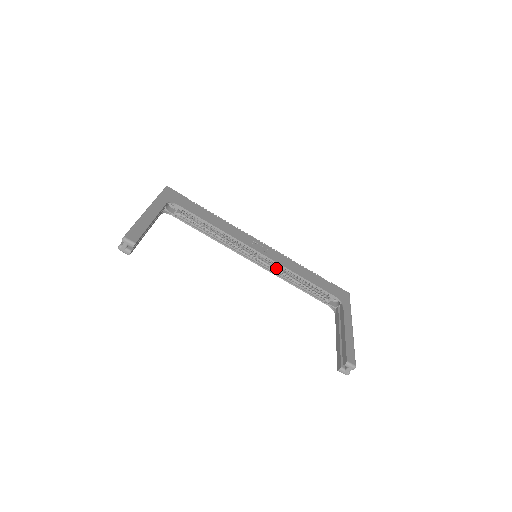
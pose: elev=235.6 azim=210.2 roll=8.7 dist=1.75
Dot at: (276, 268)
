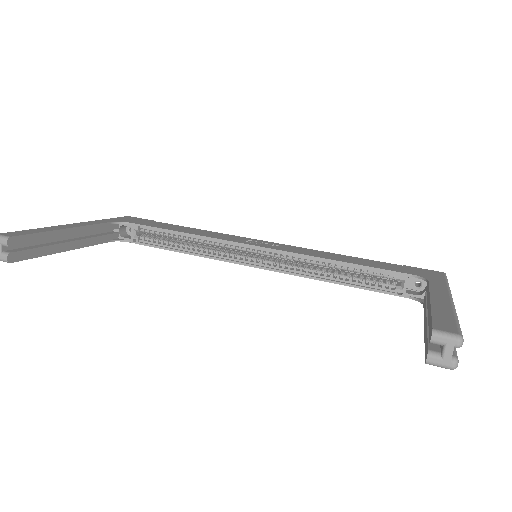
Dot at: (294, 265)
